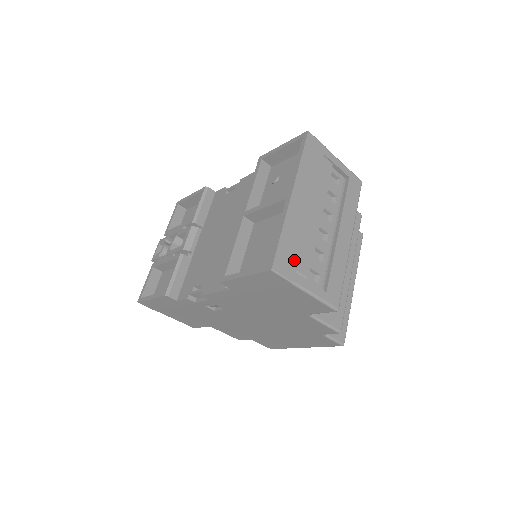
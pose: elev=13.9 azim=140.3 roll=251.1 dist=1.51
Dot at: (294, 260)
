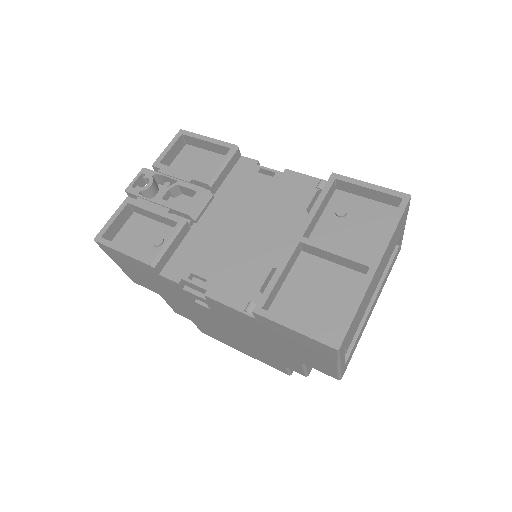
Dot at: (350, 337)
